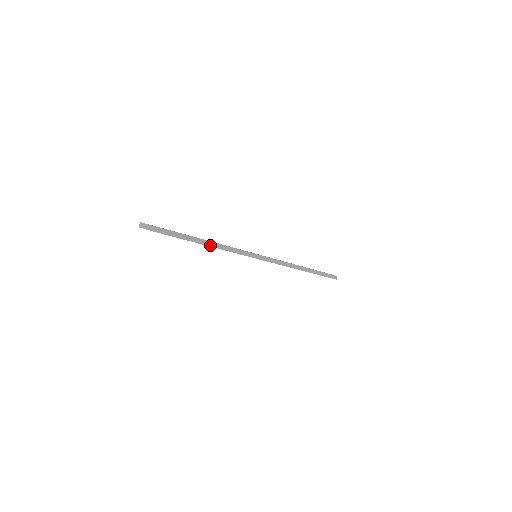
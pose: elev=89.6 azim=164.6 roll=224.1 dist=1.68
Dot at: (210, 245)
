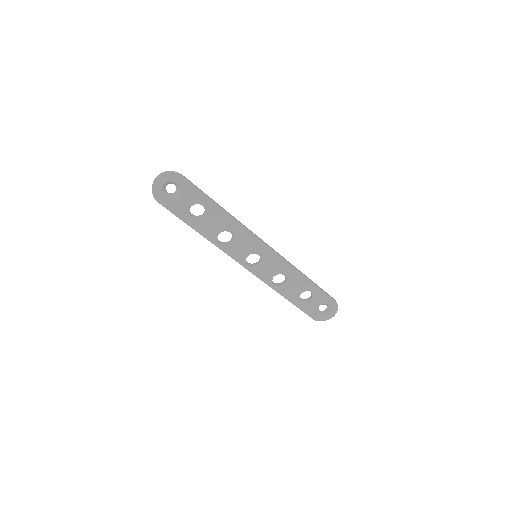
Dot at: (216, 204)
